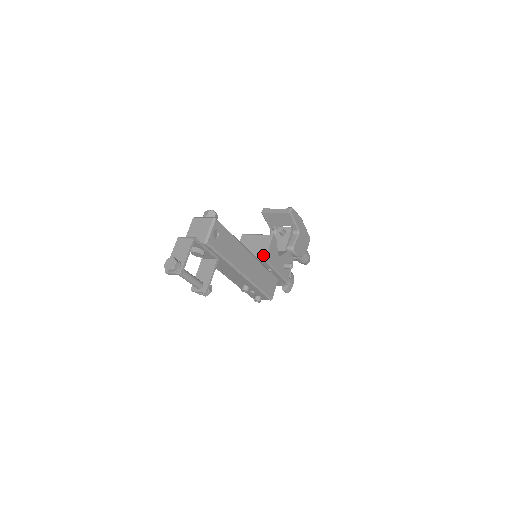
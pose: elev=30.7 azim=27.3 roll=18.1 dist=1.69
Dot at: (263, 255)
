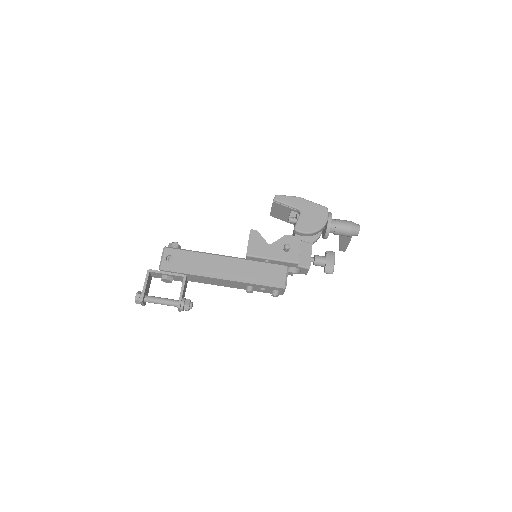
Dot at: occluded
